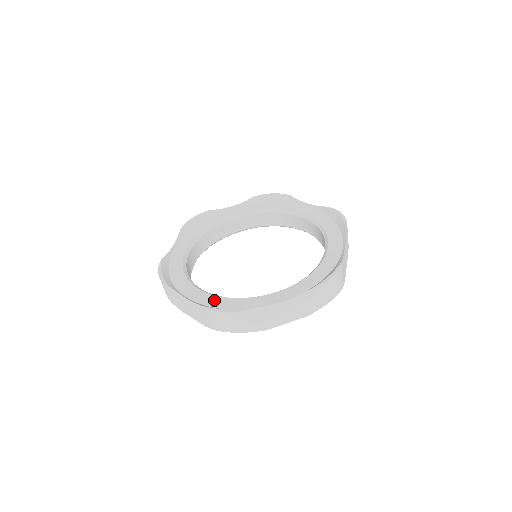
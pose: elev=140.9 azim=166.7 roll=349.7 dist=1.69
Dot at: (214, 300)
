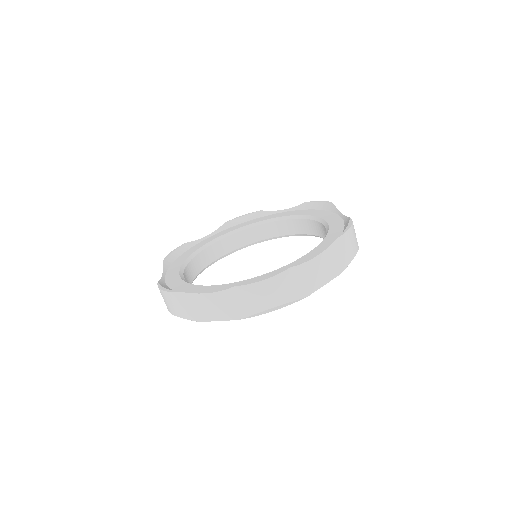
Dot at: (175, 281)
